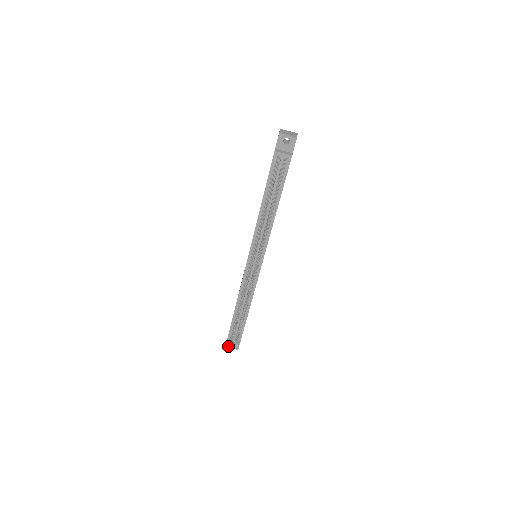
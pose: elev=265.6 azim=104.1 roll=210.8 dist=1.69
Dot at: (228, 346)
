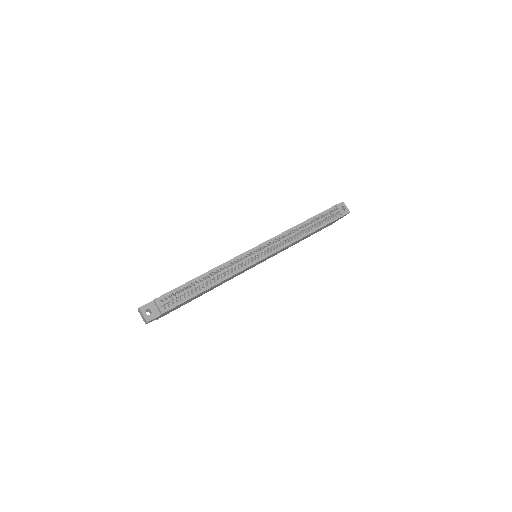
Dot at: (143, 309)
